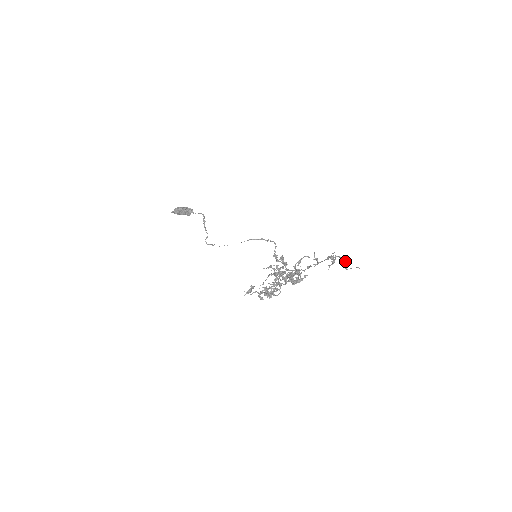
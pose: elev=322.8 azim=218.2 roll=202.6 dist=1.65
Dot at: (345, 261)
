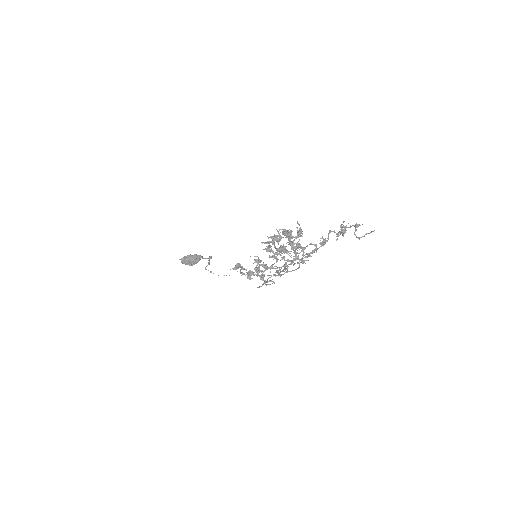
Dot at: (357, 225)
